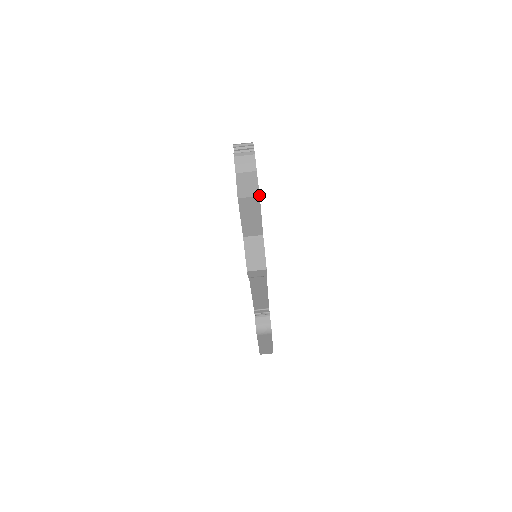
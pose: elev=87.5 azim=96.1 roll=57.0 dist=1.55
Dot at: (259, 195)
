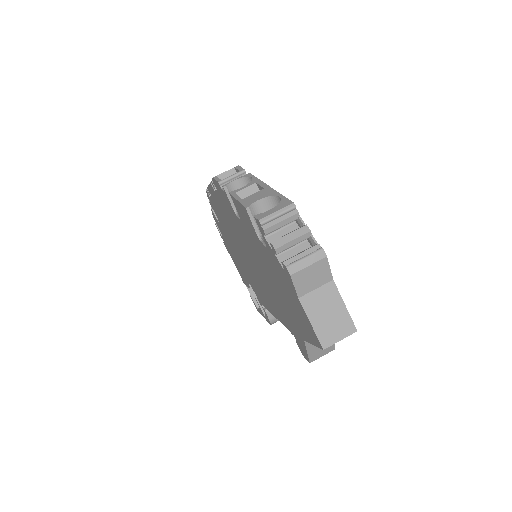
Dot at: (356, 330)
